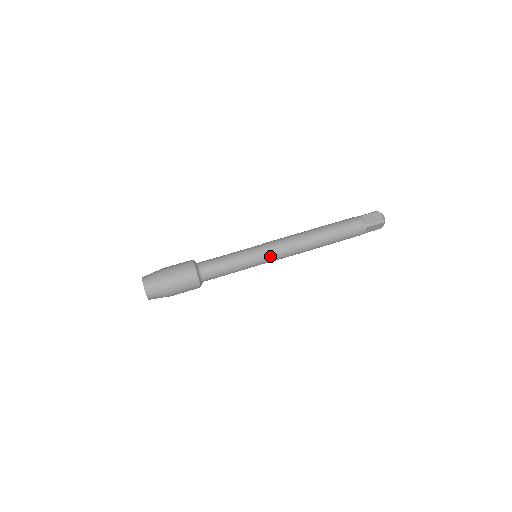
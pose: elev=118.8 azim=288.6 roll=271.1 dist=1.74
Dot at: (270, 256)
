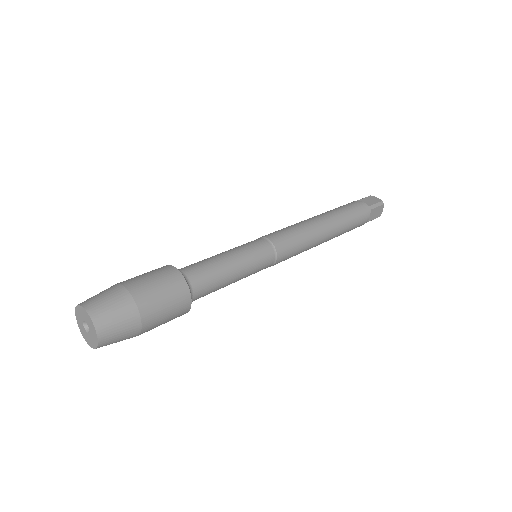
Dot at: (279, 248)
